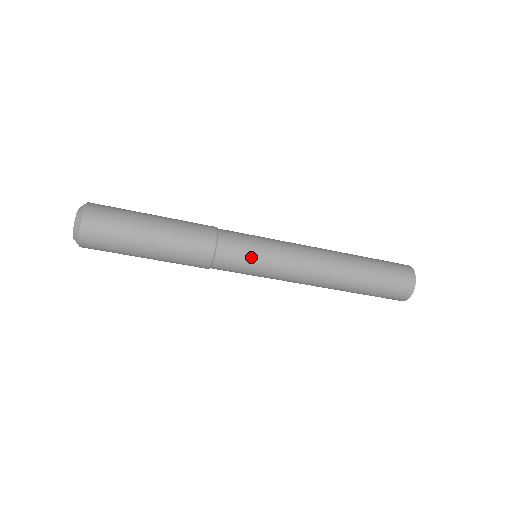
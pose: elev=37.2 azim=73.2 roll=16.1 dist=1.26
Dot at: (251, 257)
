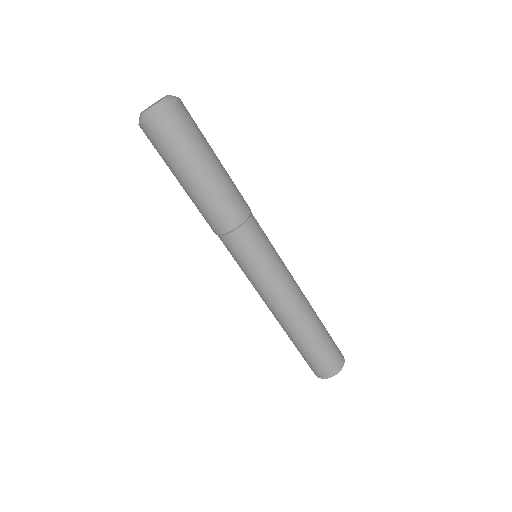
Dot at: (249, 260)
